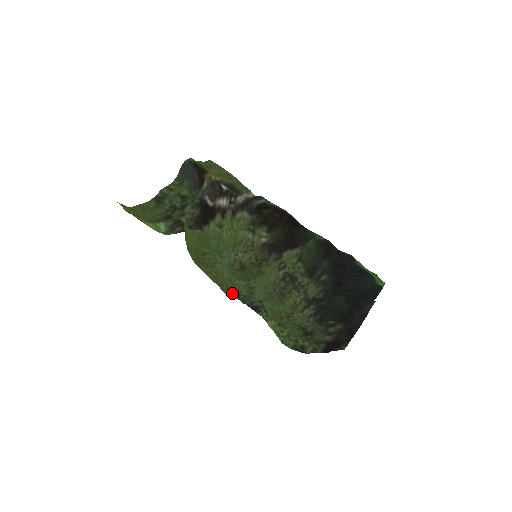
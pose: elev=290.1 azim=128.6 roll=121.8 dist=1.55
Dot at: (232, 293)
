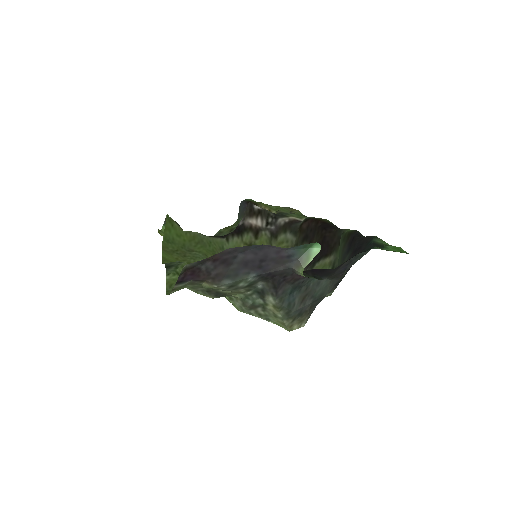
Dot at: occluded
